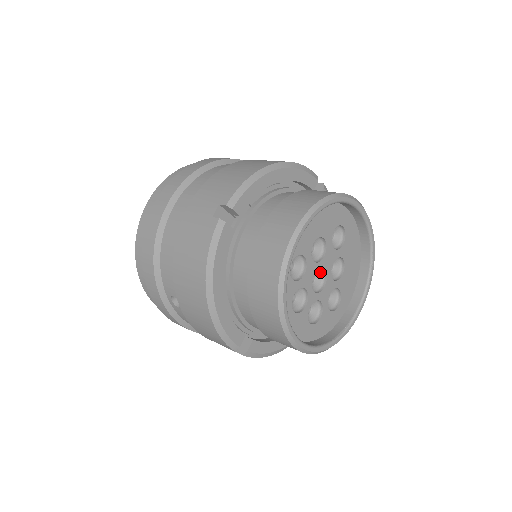
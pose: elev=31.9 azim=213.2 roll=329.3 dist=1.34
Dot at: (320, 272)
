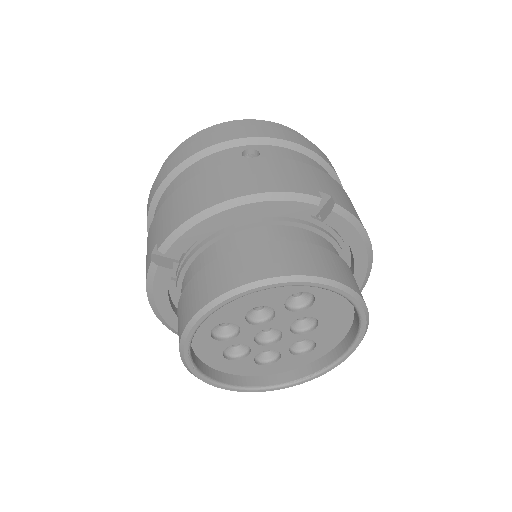
Dot at: occluded
